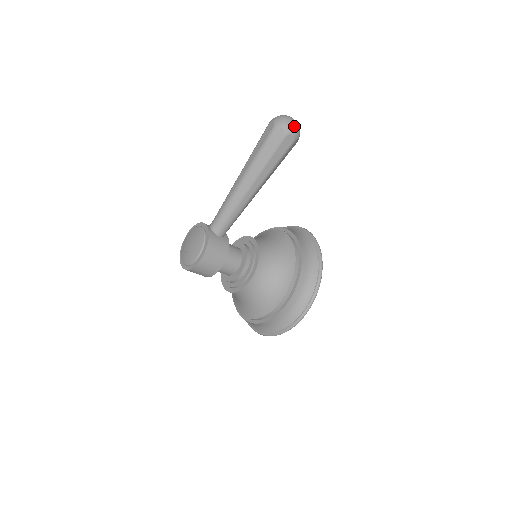
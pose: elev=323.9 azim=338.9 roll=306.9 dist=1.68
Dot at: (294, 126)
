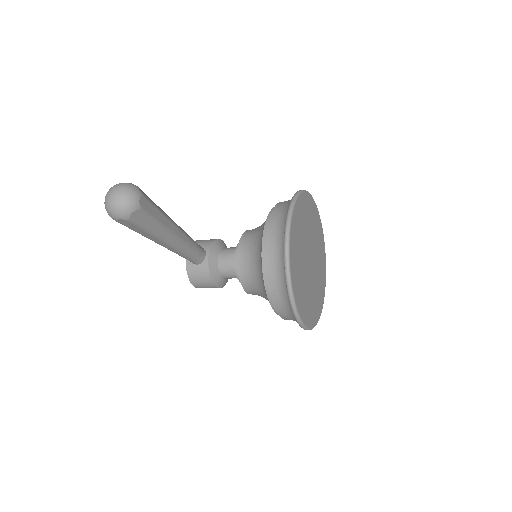
Dot at: (113, 210)
